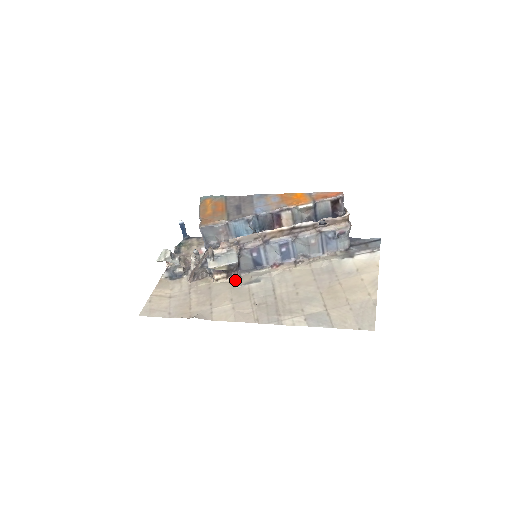
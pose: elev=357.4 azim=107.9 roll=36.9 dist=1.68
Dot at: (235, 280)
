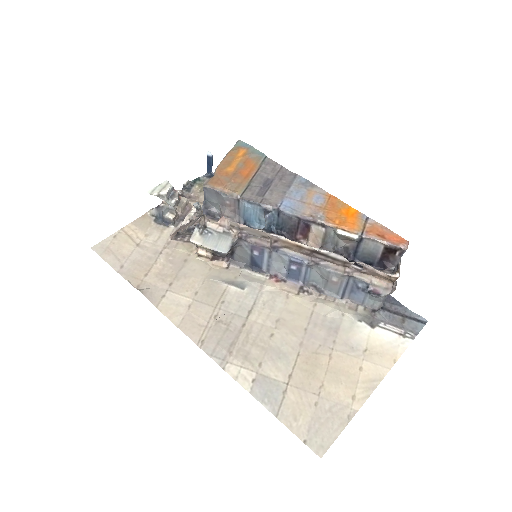
Dot at: (219, 268)
